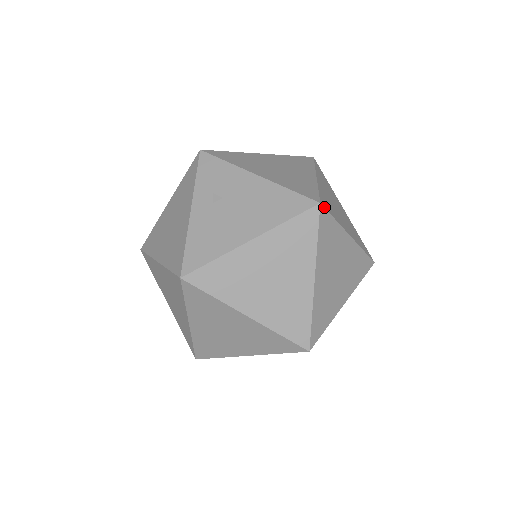
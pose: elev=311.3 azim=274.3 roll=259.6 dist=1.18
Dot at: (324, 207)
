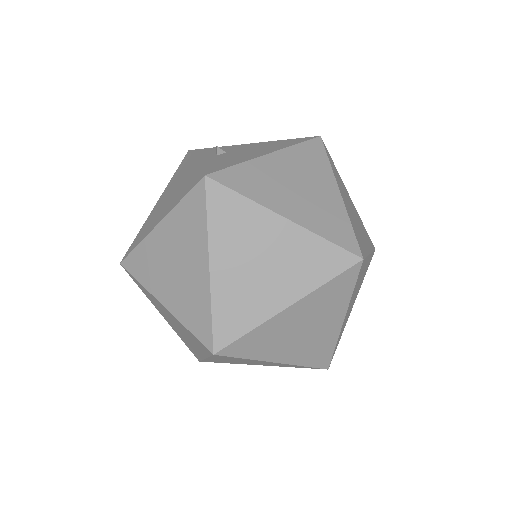
Dot at: occluded
